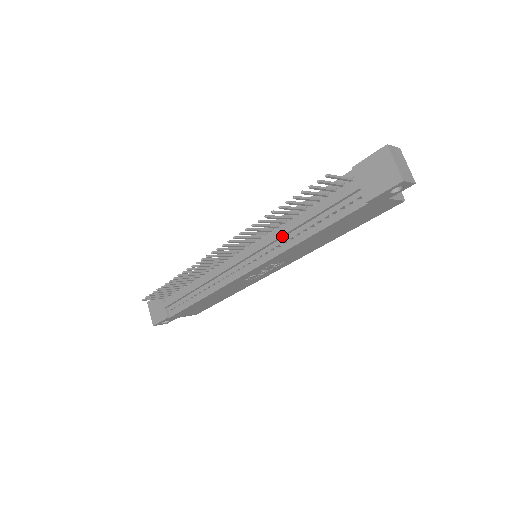
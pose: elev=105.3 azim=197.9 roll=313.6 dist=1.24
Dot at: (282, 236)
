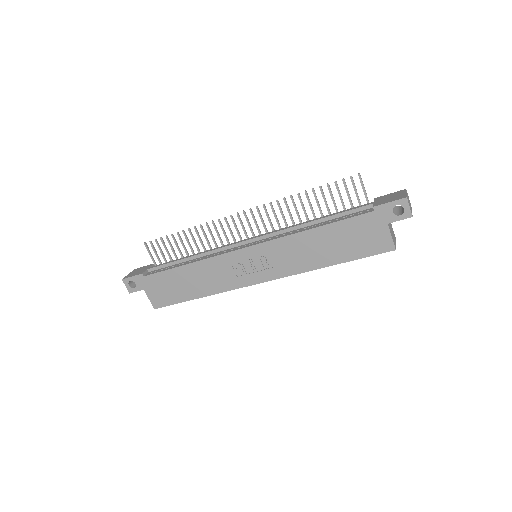
Dot at: (294, 228)
